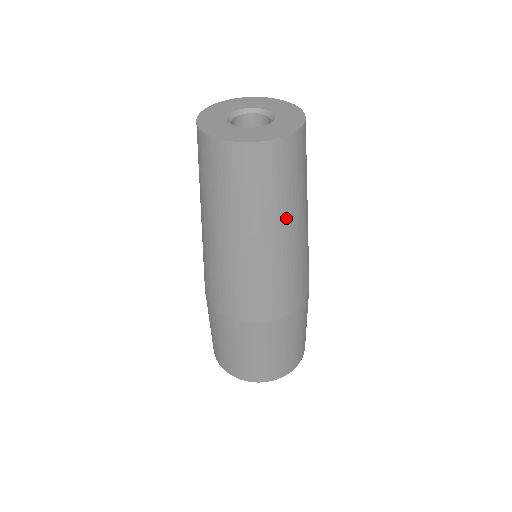
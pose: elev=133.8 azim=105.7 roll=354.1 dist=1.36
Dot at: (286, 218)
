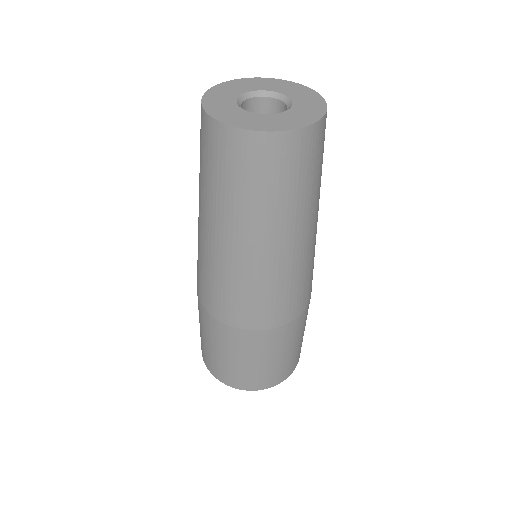
Dot at: (271, 225)
